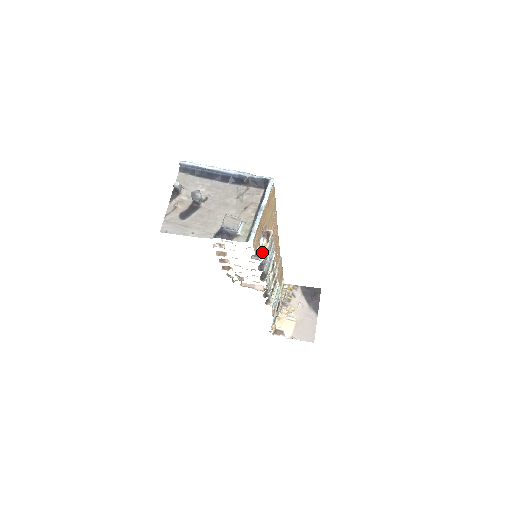
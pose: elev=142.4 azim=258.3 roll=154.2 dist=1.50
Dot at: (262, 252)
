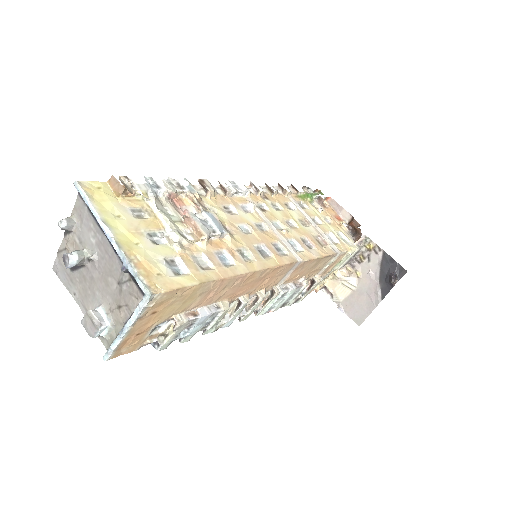
Dot at: (159, 341)
